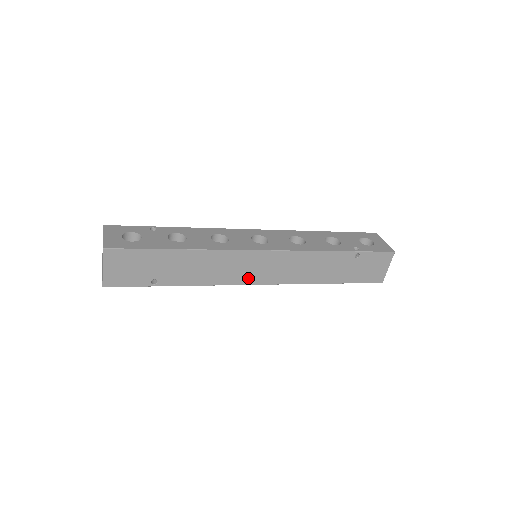
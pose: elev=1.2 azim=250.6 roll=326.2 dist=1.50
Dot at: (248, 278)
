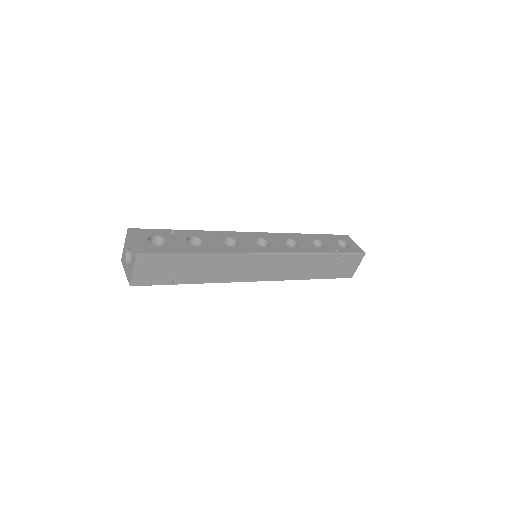
Dot at: (251, 276)
